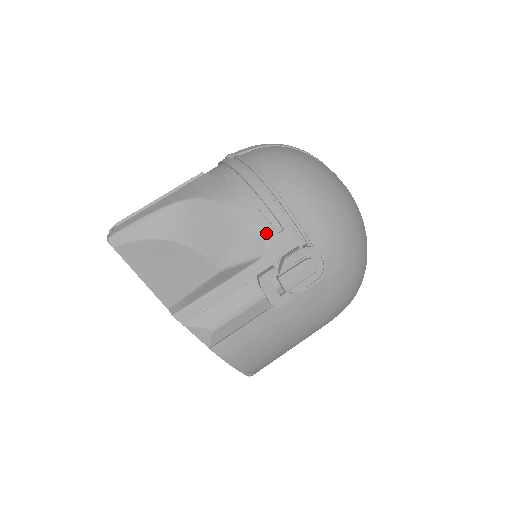
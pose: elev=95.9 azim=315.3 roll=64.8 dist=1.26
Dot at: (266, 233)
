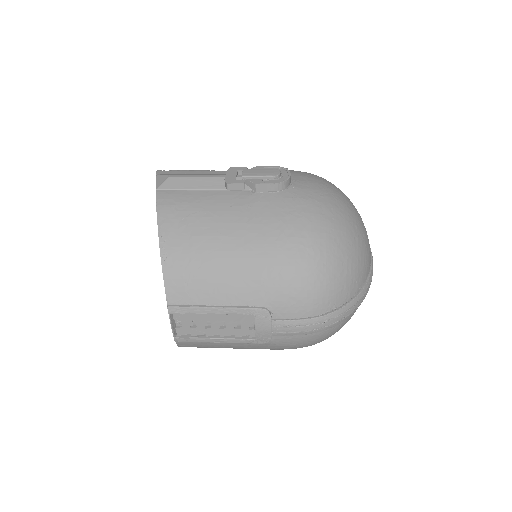
Dot at: occluded
